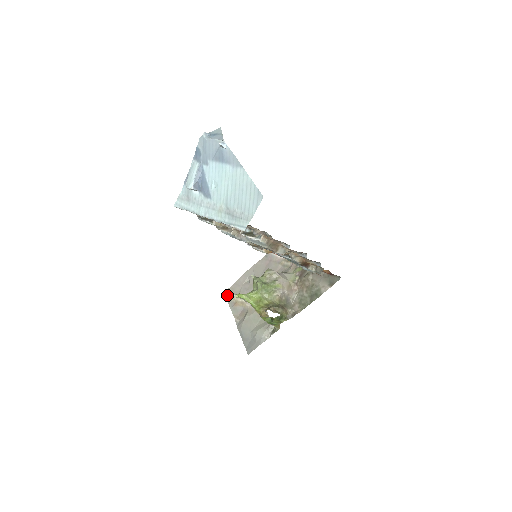
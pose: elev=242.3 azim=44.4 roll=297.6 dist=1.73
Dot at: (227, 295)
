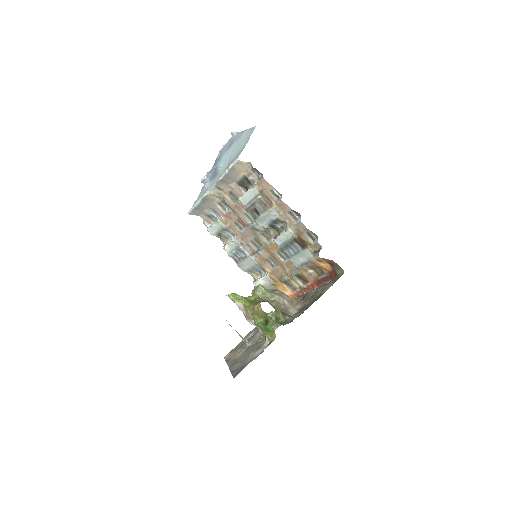
Dot at: (226, 357)
